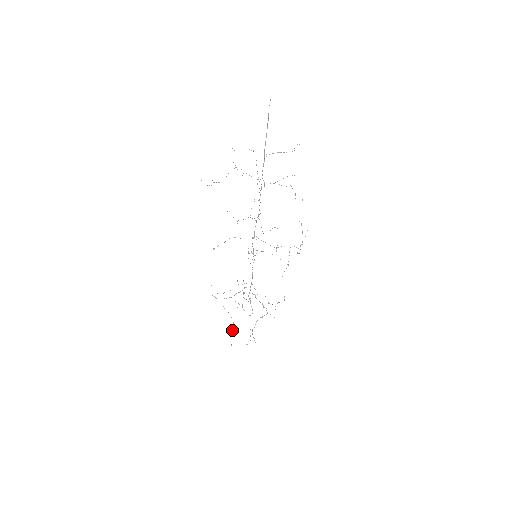
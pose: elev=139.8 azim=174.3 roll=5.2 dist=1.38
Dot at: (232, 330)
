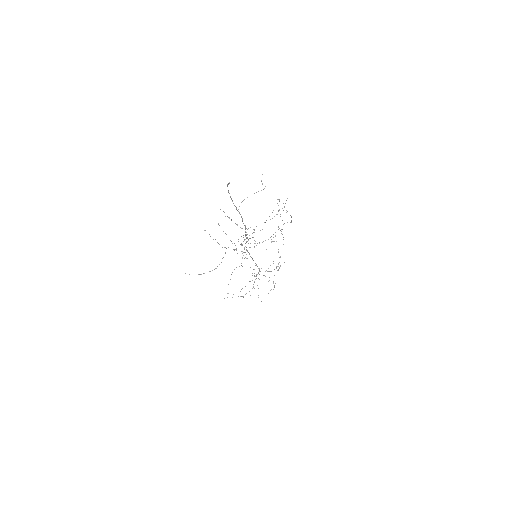
Dot at: occluded
